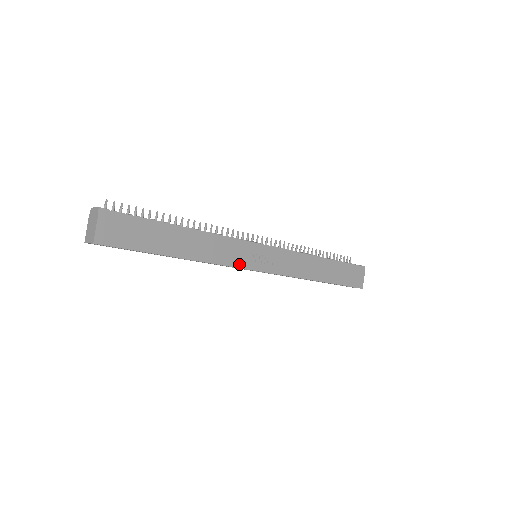
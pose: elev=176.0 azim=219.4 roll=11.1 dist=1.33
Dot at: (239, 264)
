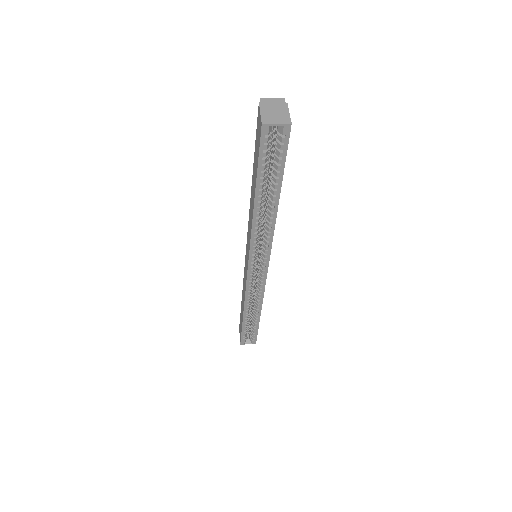
Dot at: (270, 248)
